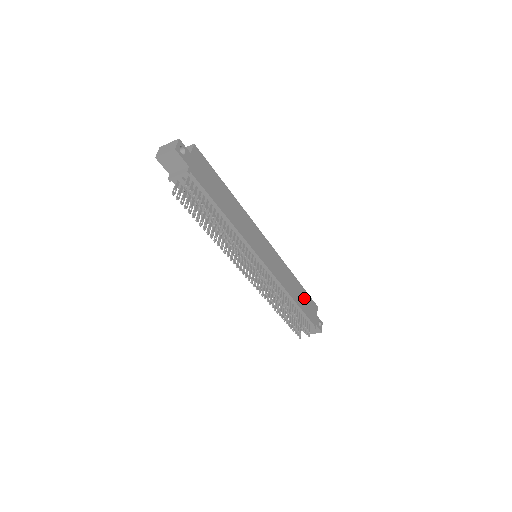
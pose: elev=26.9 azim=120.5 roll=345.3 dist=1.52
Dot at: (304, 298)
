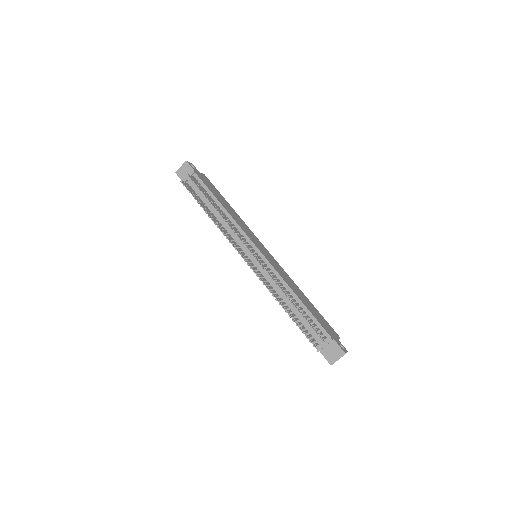
Dot at: (316, 313)
